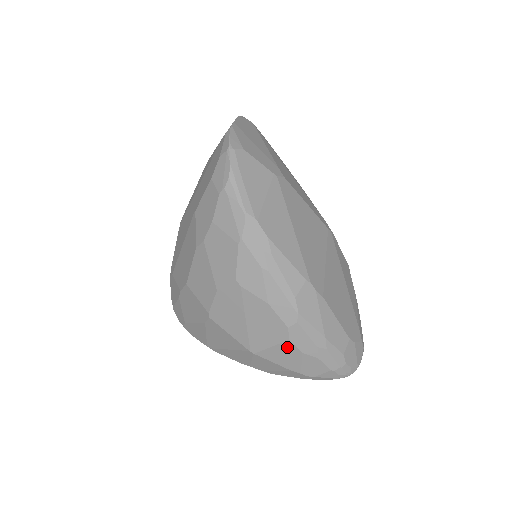
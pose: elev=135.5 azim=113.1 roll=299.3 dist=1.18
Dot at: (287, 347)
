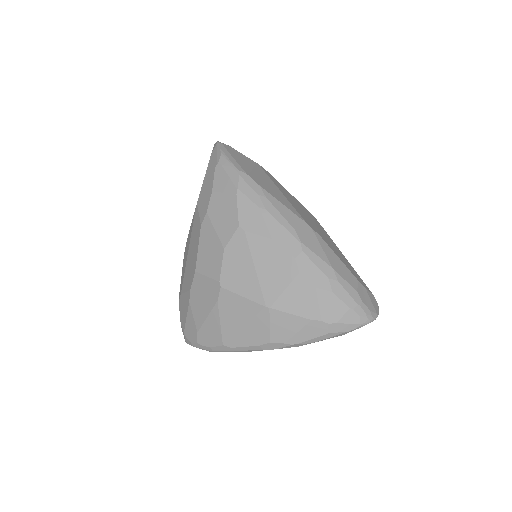
Dot at: (300, 284)
